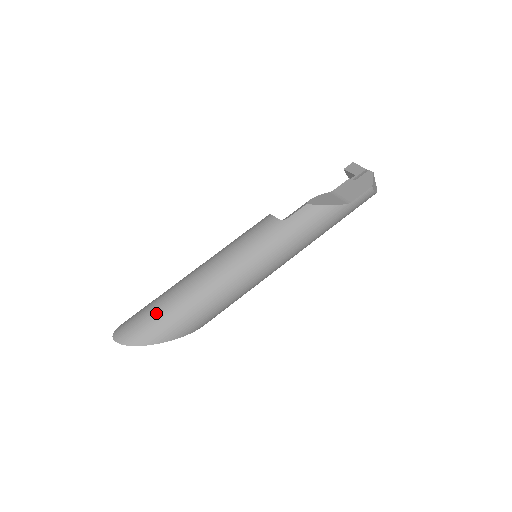
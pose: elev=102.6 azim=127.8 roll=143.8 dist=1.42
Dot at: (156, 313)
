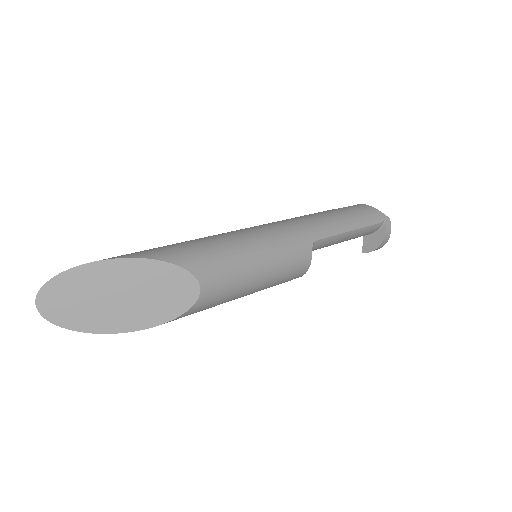
Dot at: occluded
